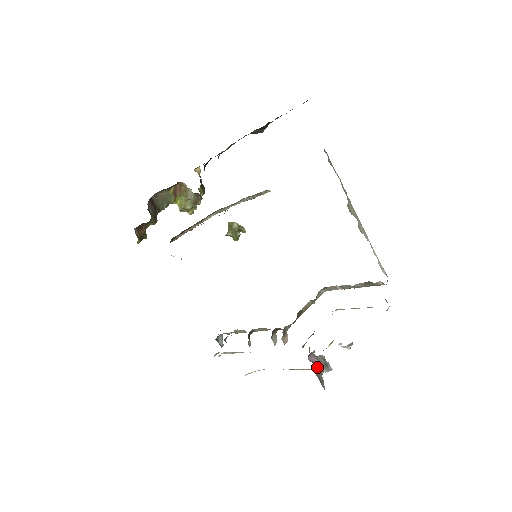
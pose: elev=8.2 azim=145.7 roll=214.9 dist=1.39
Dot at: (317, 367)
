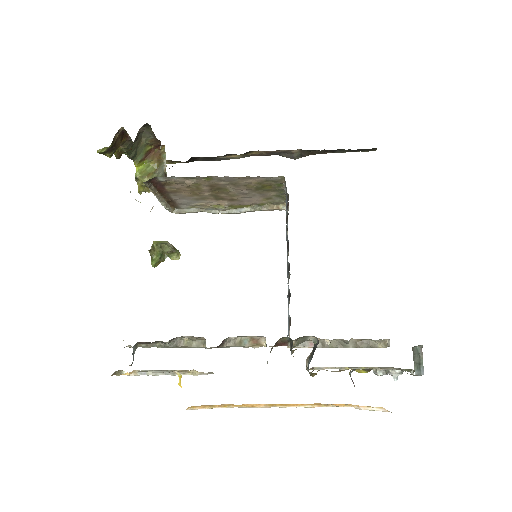
Dot at: occluded
